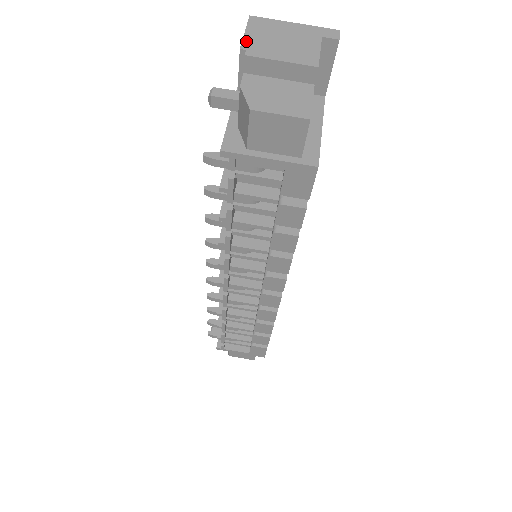
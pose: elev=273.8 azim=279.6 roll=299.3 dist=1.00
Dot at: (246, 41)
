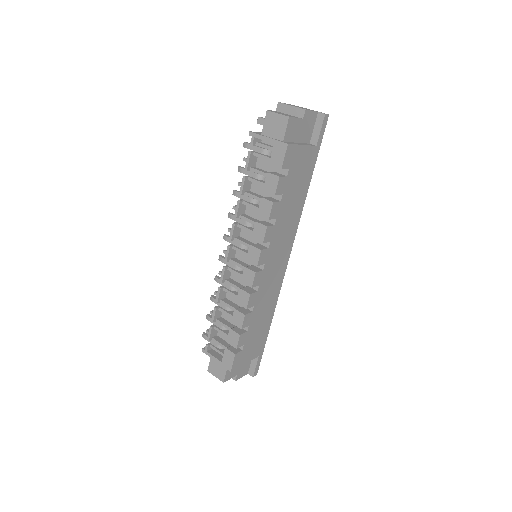
Dot at: occluded
